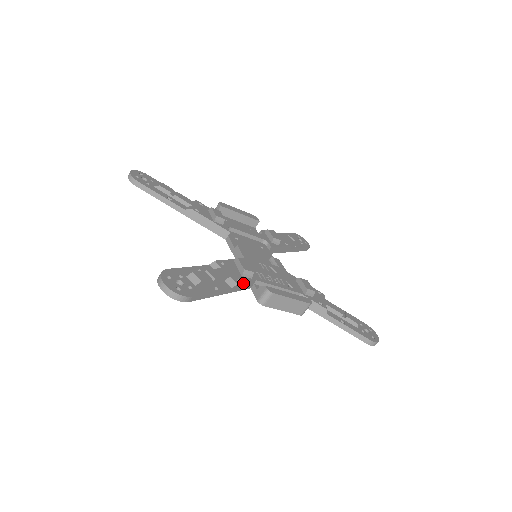
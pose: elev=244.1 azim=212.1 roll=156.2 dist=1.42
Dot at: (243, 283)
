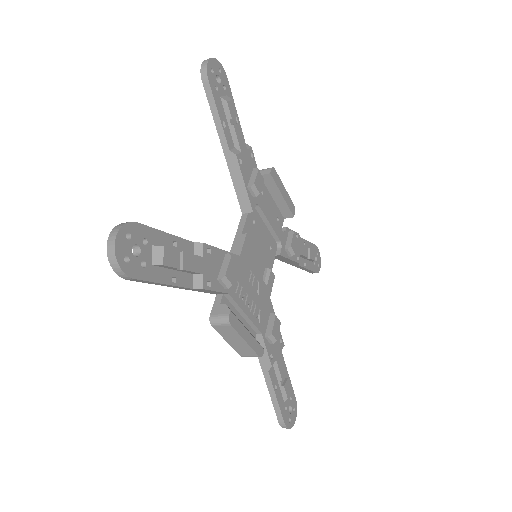
Dot at: (211, 290)
